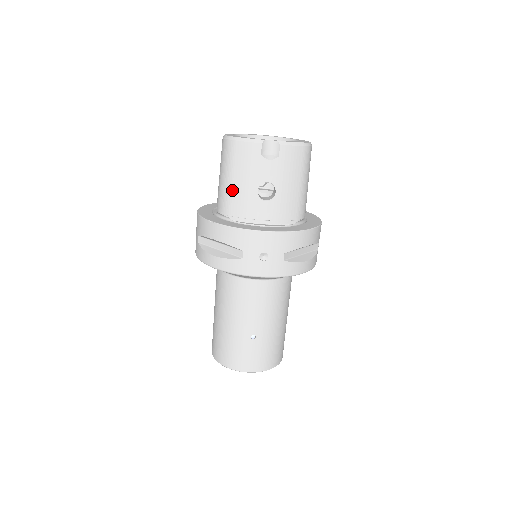
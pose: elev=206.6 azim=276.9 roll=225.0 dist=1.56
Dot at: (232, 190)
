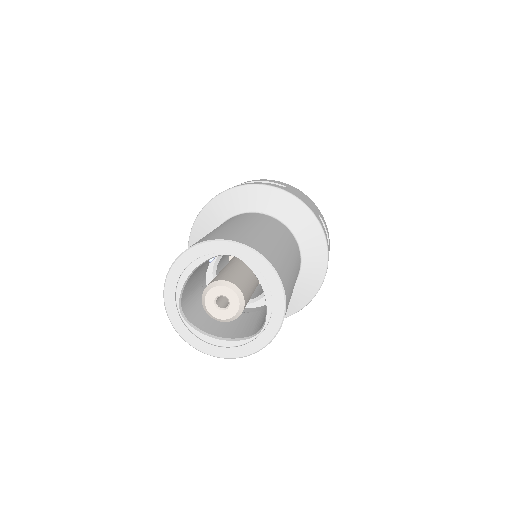
Dot at: occluded
